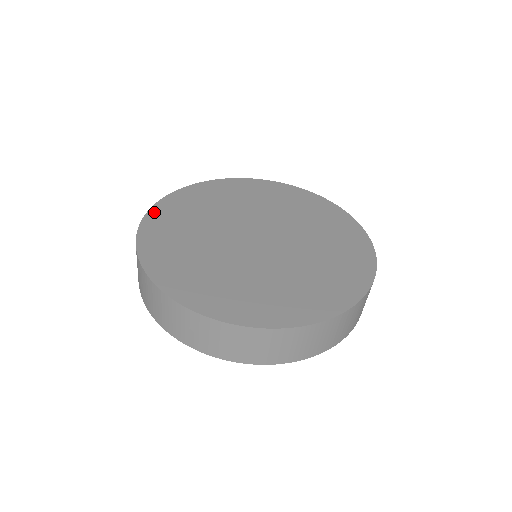
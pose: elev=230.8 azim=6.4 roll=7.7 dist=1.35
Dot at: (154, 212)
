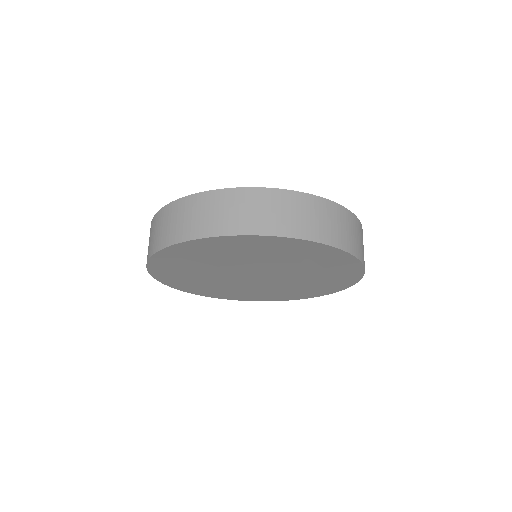
Dot at: occluded
